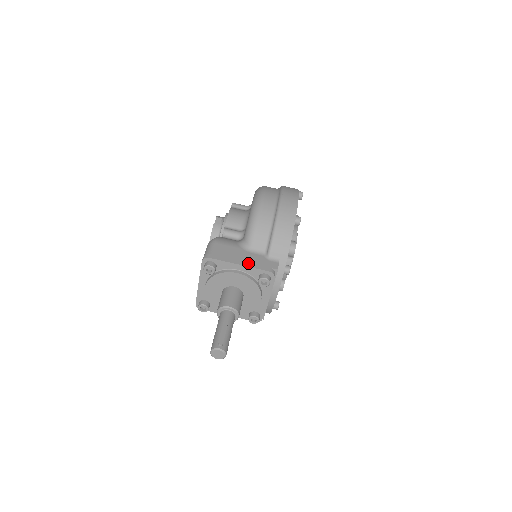
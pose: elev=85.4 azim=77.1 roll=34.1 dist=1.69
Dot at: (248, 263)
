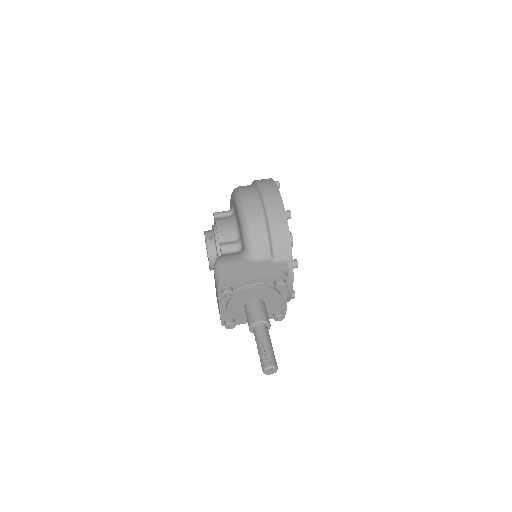
Dot at: (260, 274)
